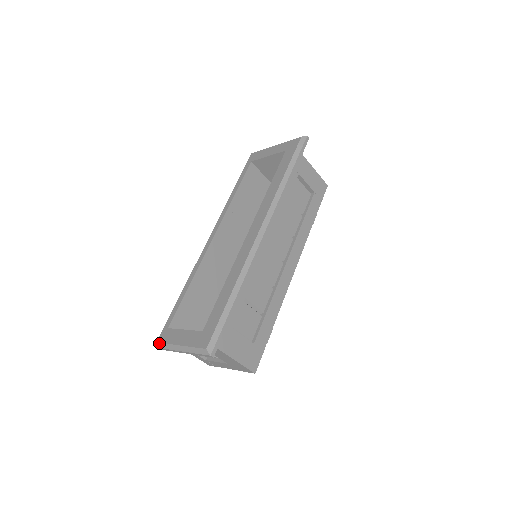
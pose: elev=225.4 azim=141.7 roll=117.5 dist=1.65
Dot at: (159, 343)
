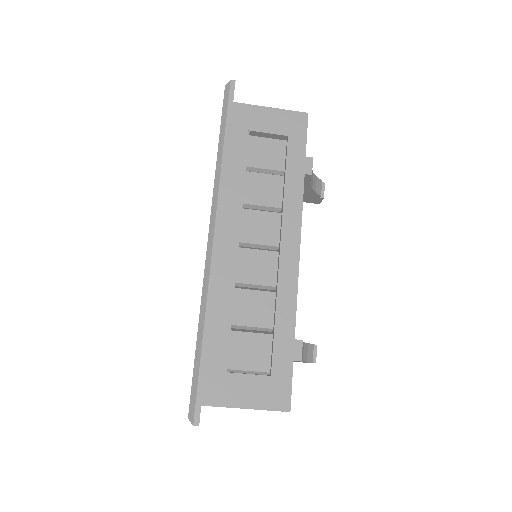
Dot at: occluded
